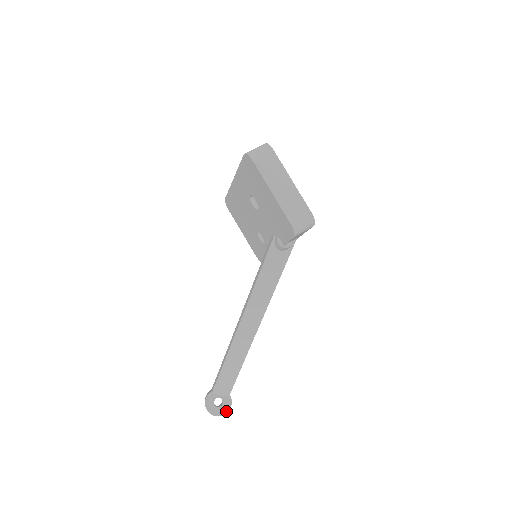
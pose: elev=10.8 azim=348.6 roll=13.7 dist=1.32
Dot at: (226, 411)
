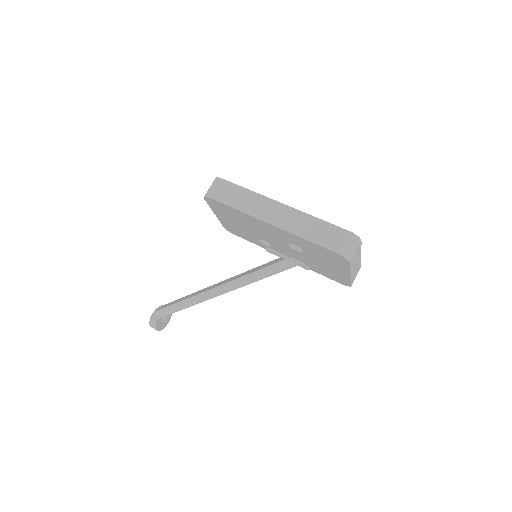
Dot at: (169, 320)
